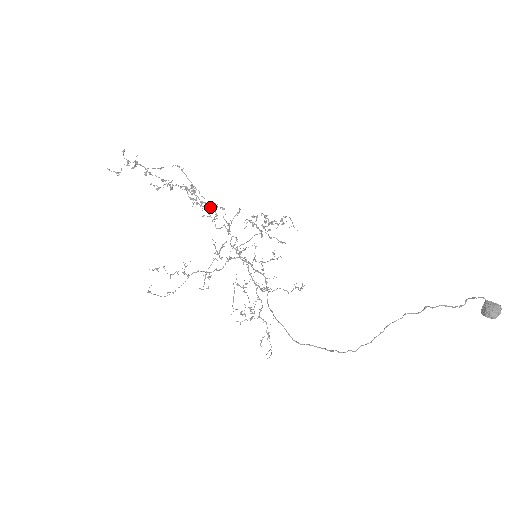
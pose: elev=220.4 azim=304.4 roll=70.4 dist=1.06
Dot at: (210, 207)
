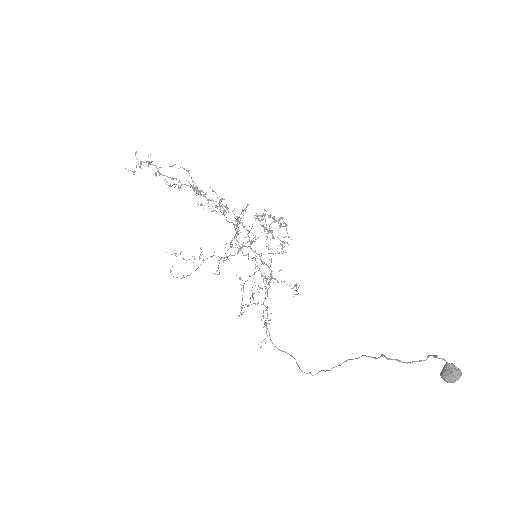
Dot at: (215, 206)
